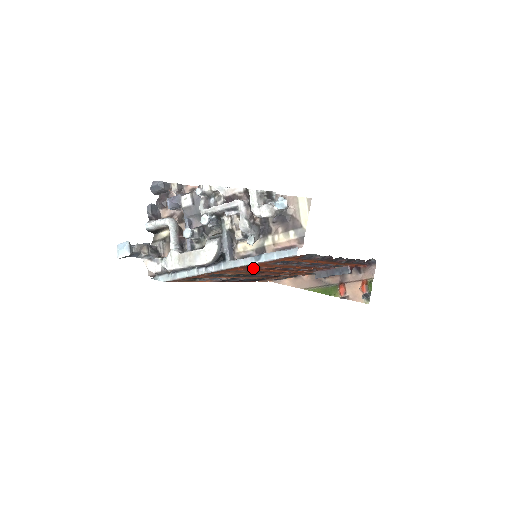
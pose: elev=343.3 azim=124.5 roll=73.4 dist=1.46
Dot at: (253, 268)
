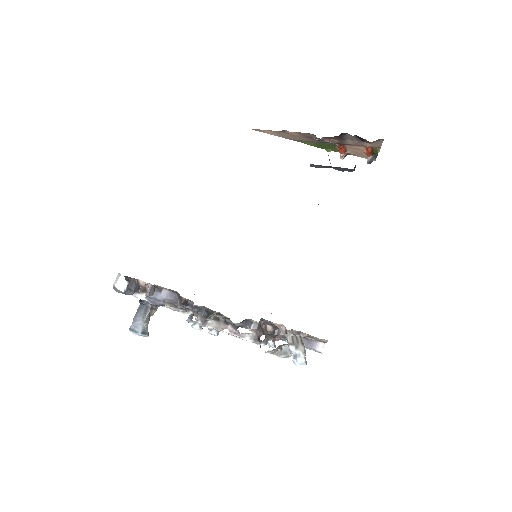
Dot at: occluded
